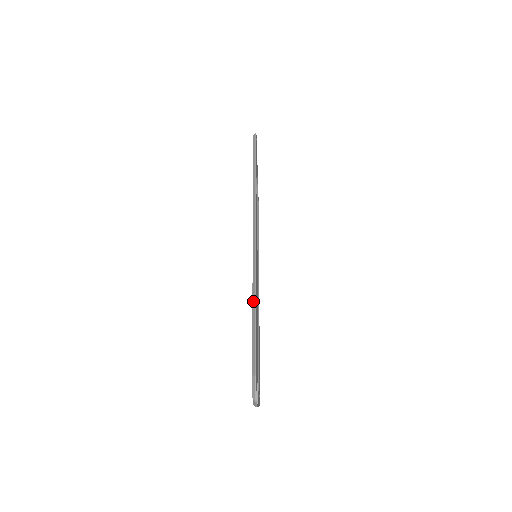
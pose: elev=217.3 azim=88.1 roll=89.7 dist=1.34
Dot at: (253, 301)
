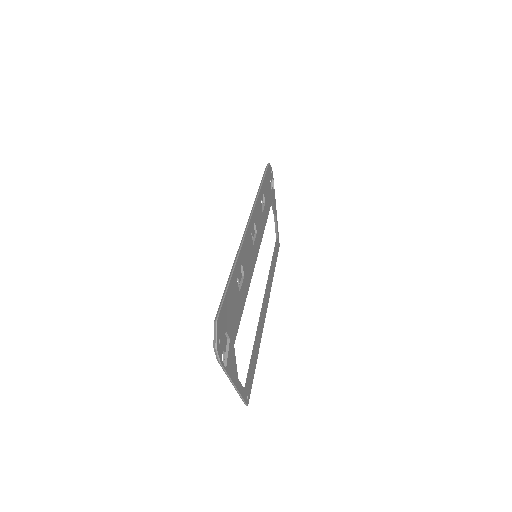
Dot at: (232, 267)
